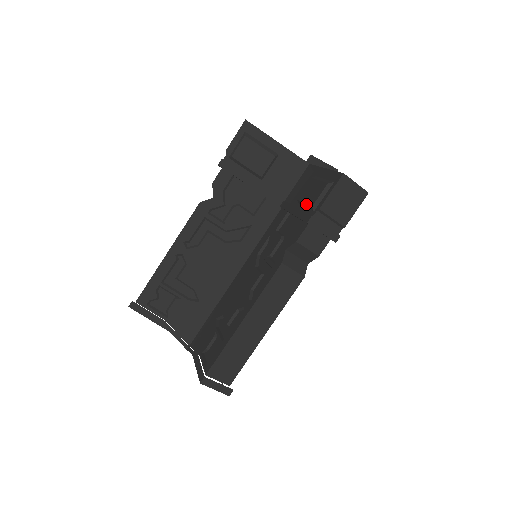
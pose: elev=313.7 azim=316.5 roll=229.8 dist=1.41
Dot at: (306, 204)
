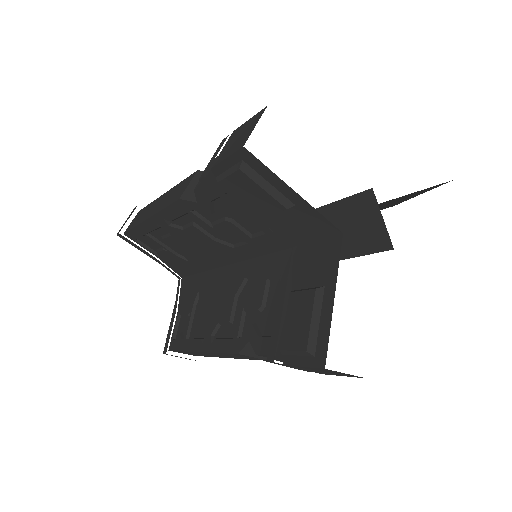
Dot at: (283, 328)
